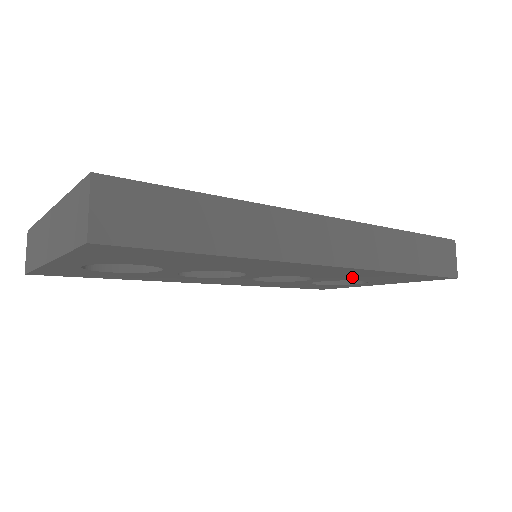
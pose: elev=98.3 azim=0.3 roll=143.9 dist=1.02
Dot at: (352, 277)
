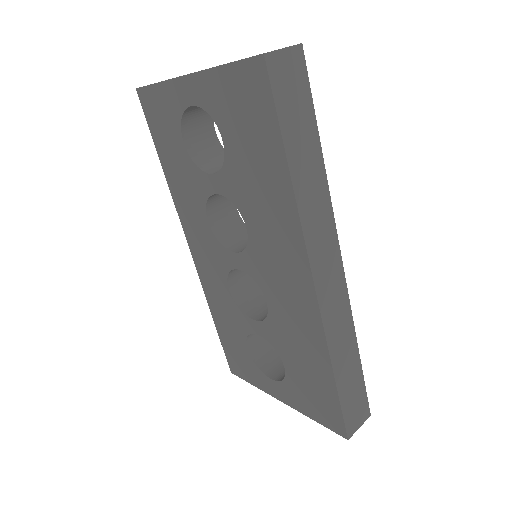
Dot at: (291, 345)
